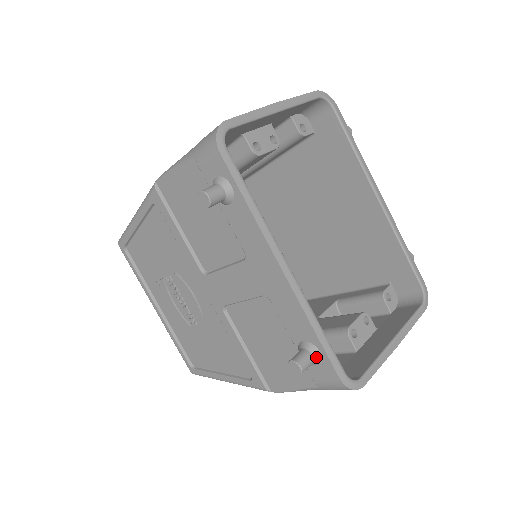
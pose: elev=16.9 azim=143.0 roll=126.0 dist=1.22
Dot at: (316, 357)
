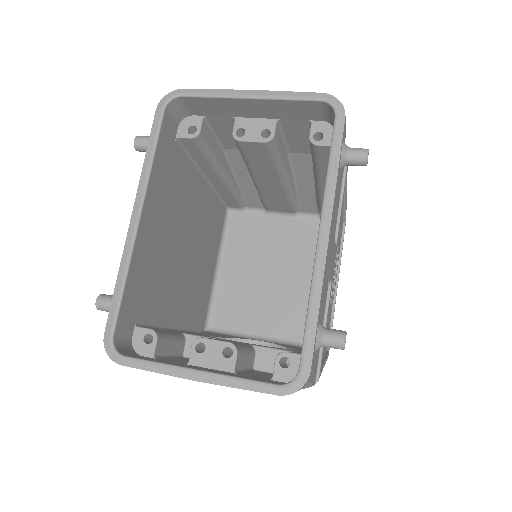
Dot at: occluded
